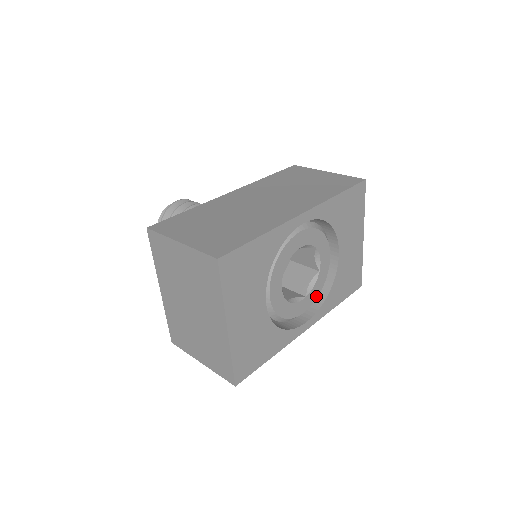
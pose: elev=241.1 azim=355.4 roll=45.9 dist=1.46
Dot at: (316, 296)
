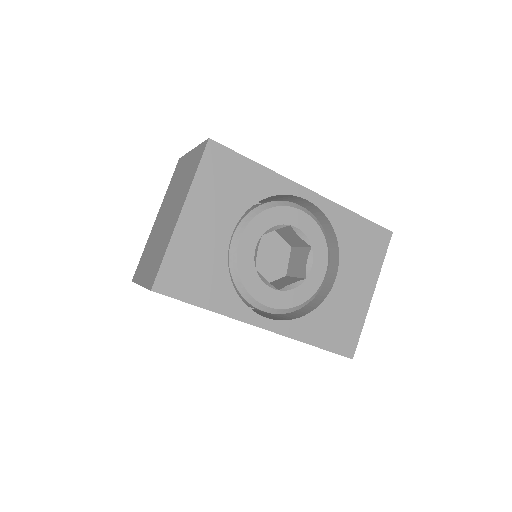
Dot at: (291, 305)
